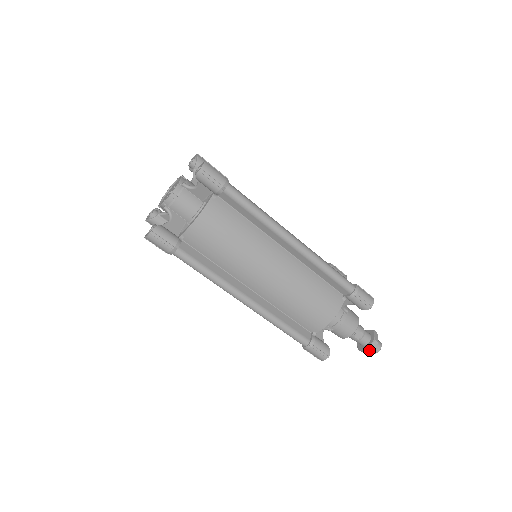
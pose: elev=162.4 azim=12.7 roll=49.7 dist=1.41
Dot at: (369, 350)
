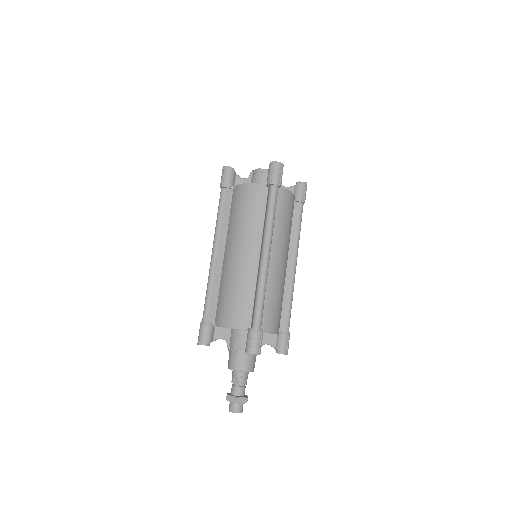
Dot at: (227, 398)
